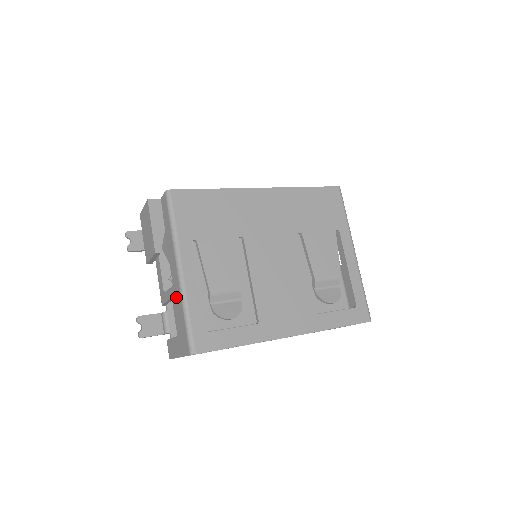
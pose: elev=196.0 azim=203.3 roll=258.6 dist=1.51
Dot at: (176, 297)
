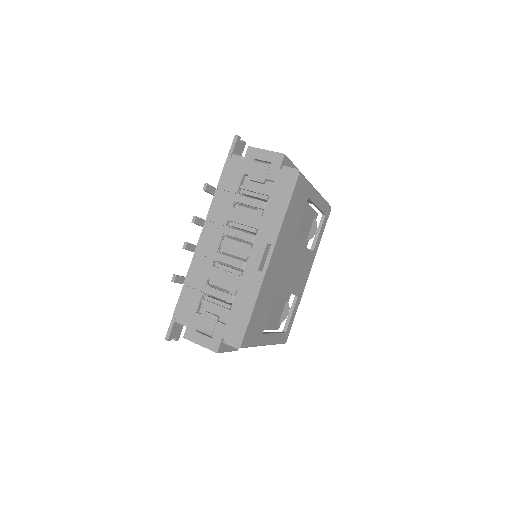
Dot at: occluded
